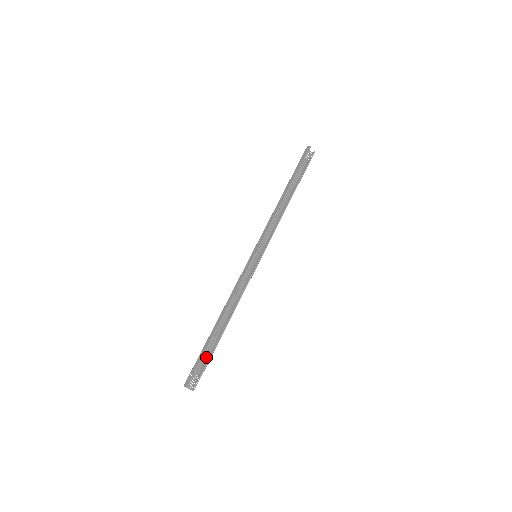
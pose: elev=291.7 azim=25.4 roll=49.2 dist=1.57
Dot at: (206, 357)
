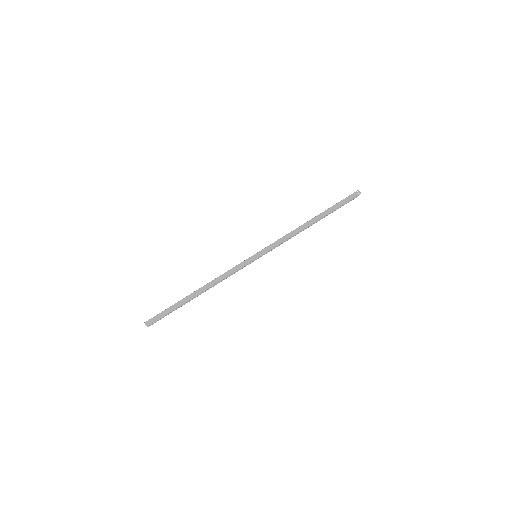
Dot at: occluded
